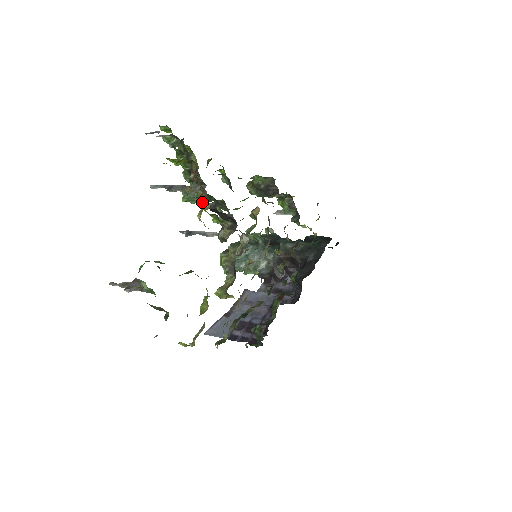
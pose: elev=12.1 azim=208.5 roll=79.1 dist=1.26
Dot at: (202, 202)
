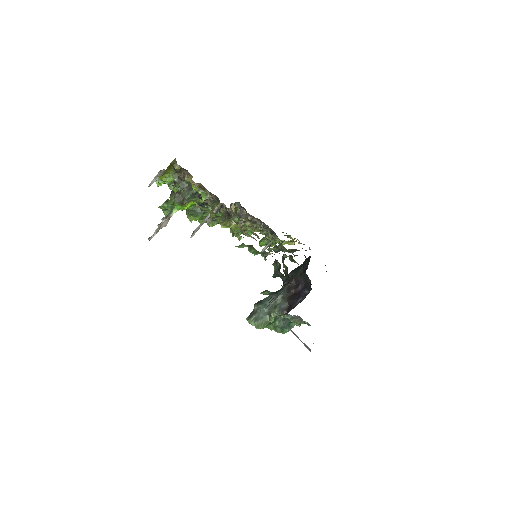
Dot at: occluded
